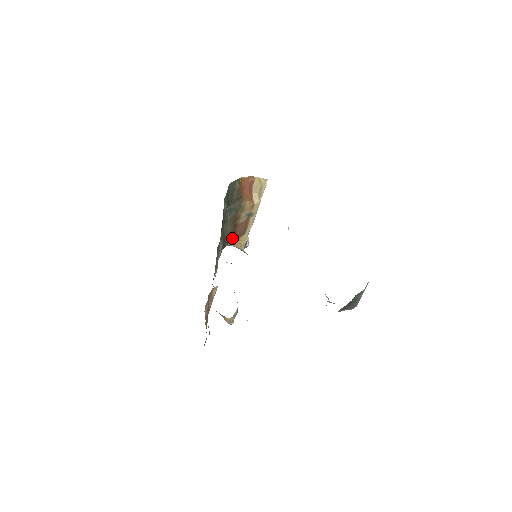
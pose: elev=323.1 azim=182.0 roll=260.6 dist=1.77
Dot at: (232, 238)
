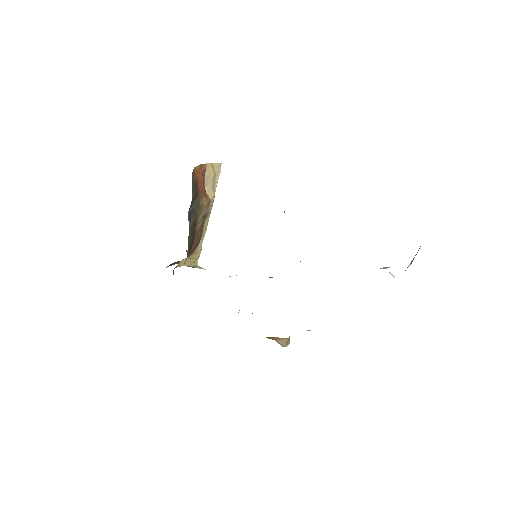
Dot at: (188, 254)
